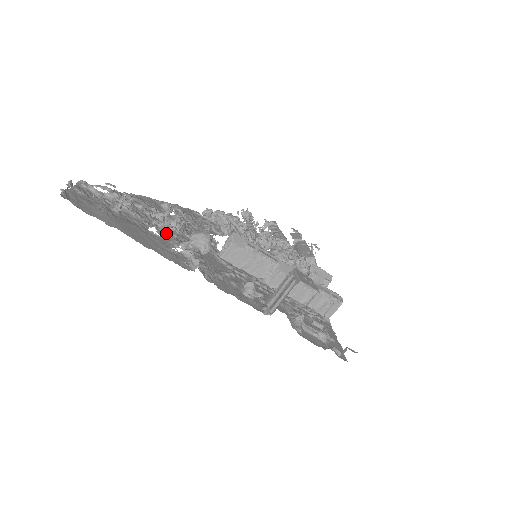
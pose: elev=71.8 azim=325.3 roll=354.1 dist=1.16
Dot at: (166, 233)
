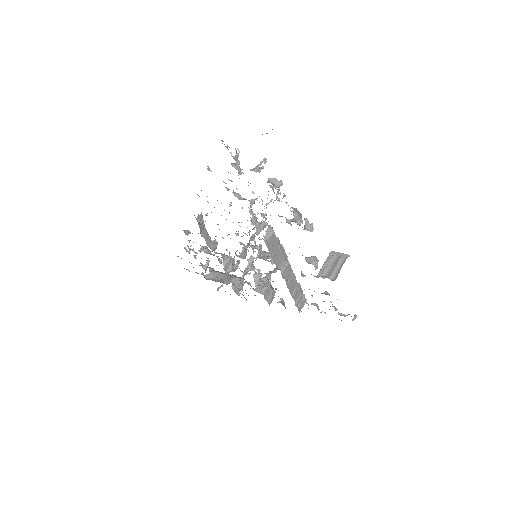
Dot at: occluded
